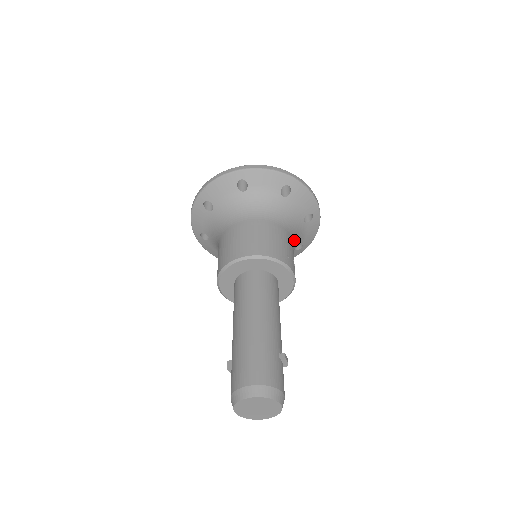
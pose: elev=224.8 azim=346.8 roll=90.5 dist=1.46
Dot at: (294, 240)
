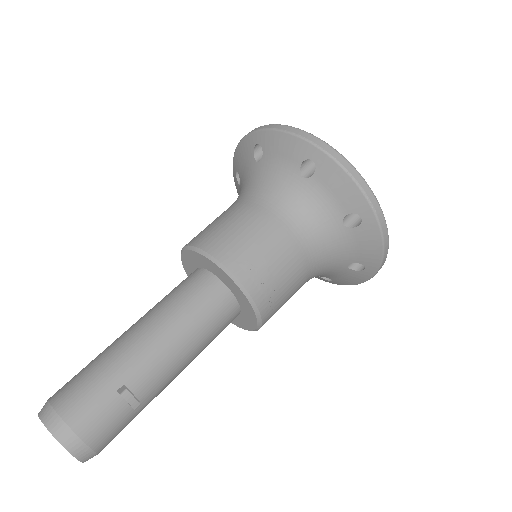
Dot at: (320, 249)
